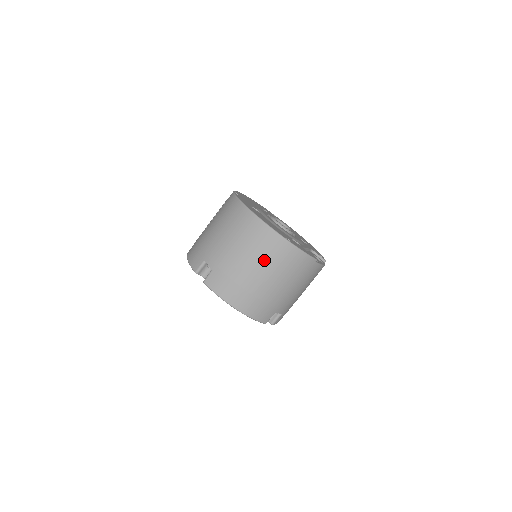
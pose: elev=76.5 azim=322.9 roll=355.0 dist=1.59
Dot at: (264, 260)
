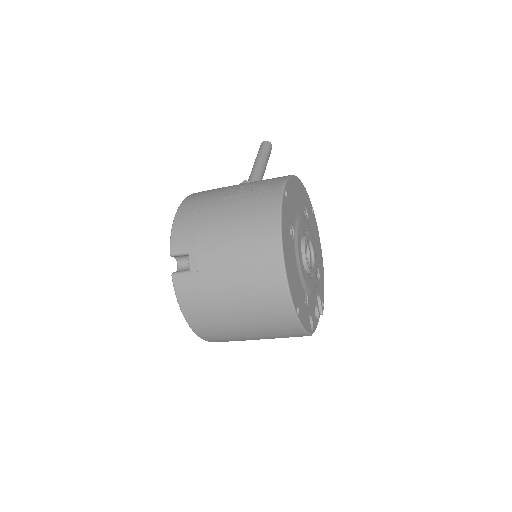
Dot at: (255, 311)
